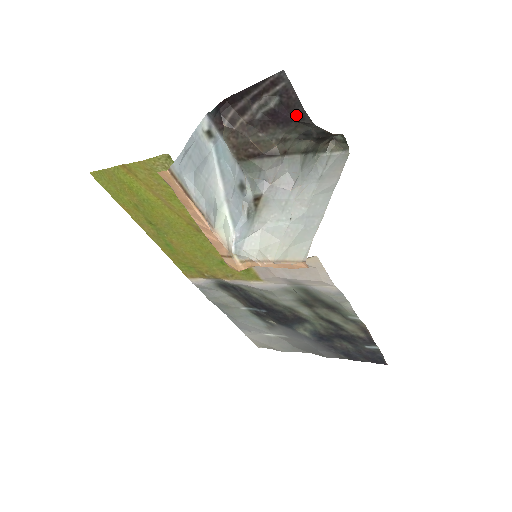
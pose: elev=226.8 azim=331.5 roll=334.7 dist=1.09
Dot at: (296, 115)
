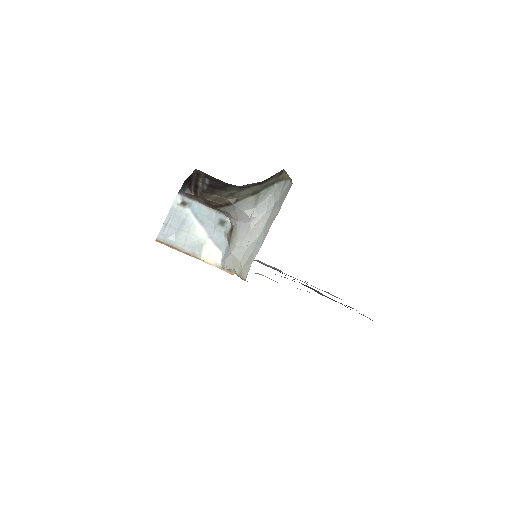
Dot at: (224, 184)
